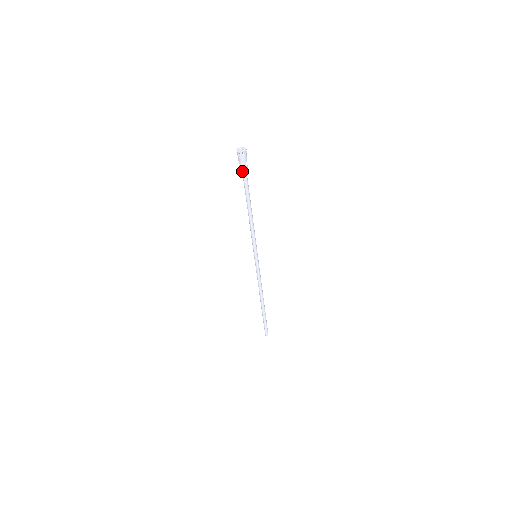
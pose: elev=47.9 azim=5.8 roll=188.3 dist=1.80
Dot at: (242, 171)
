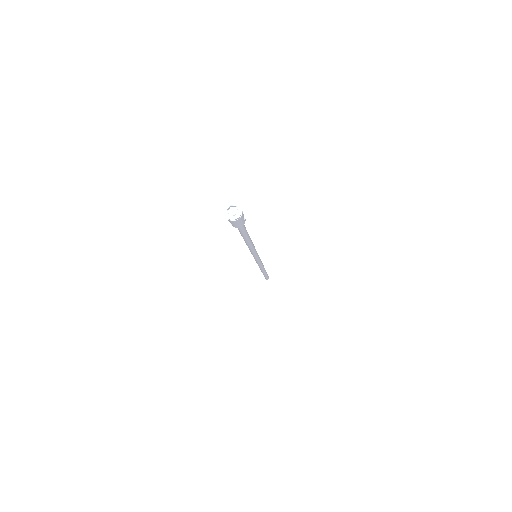
Dot at: occluded
